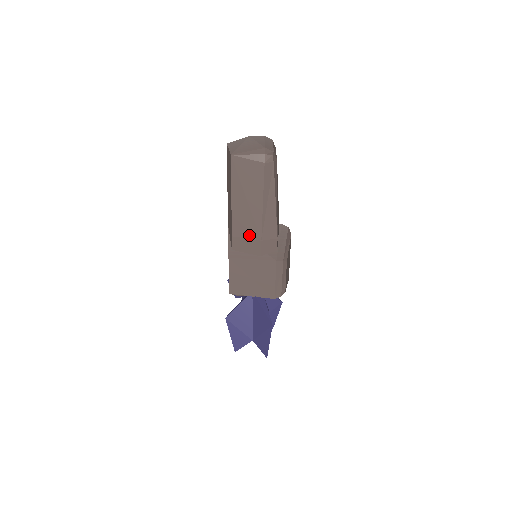
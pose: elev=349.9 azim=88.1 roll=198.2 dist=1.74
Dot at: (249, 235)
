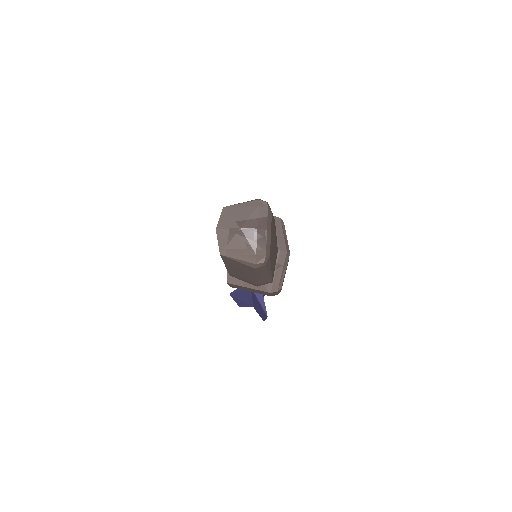
Dot at: (245, 279)
